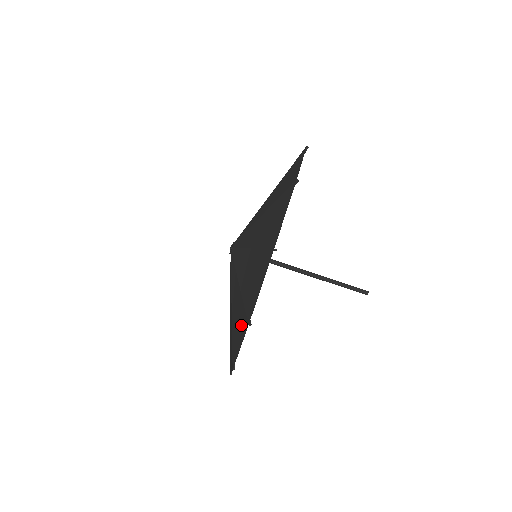
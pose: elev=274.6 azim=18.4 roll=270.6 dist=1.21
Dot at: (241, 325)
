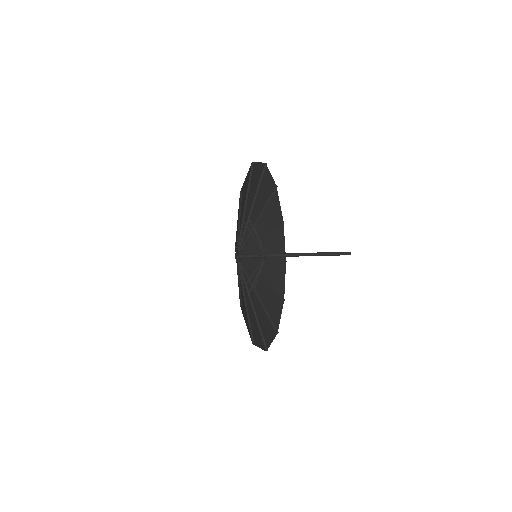
Dot at: (265, 335)
